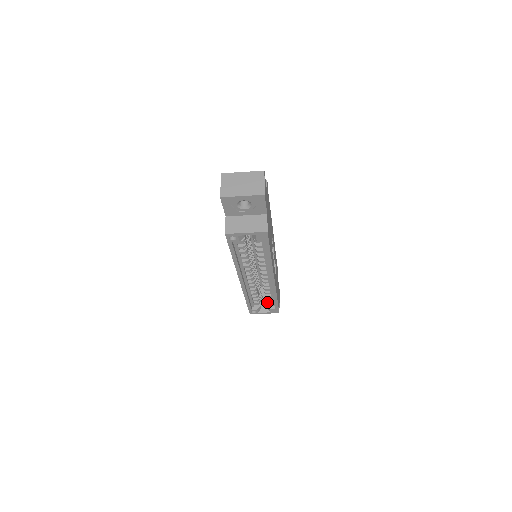
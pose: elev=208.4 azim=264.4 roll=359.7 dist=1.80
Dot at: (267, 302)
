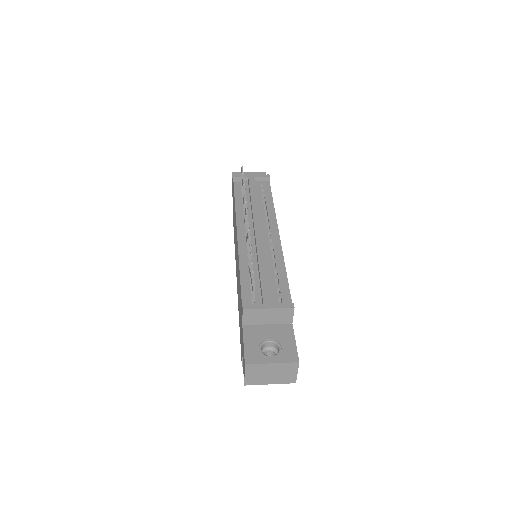
Dot at: occluded
